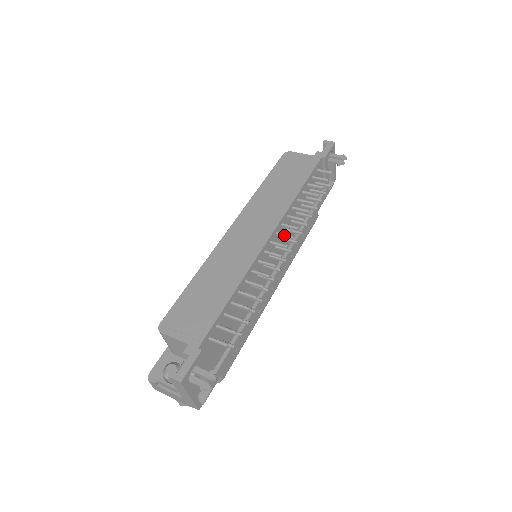
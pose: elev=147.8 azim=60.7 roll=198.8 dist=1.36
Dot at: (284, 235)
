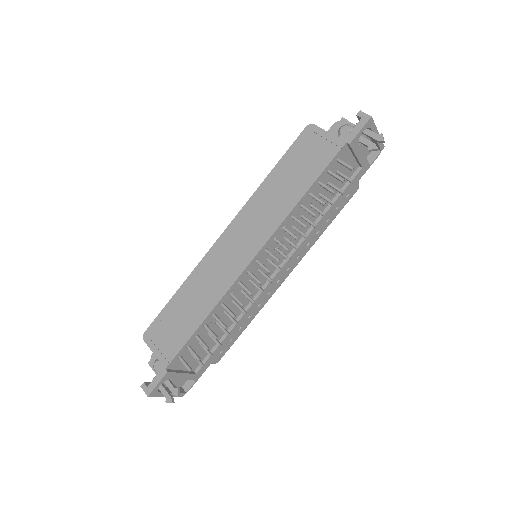
Dot at: (271, 256)
